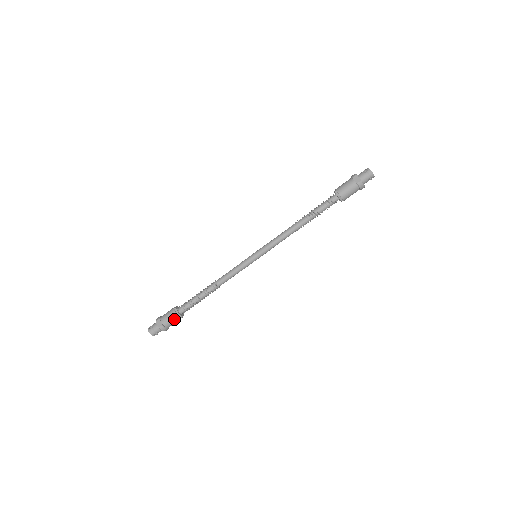
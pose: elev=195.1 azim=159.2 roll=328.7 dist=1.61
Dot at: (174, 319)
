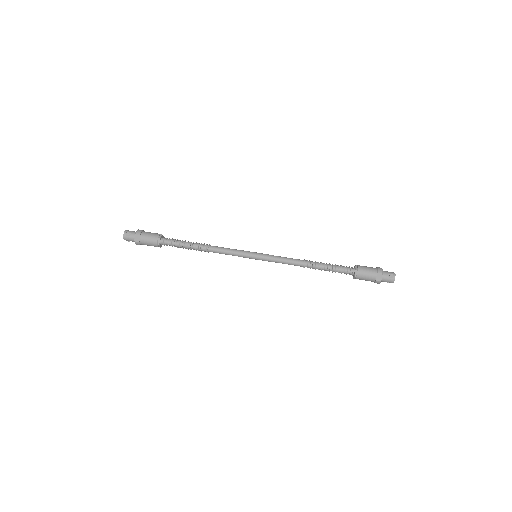
Dot at: (152, 245)
